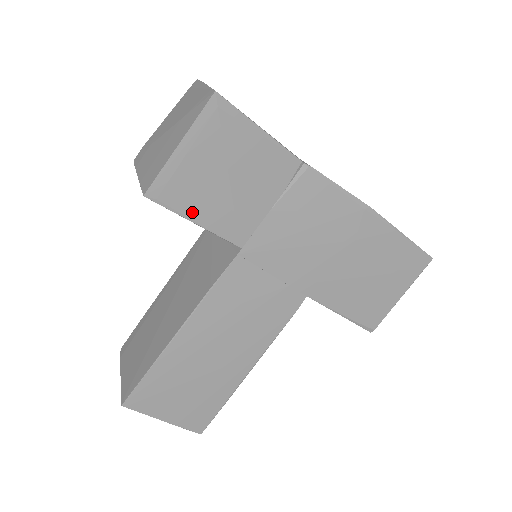
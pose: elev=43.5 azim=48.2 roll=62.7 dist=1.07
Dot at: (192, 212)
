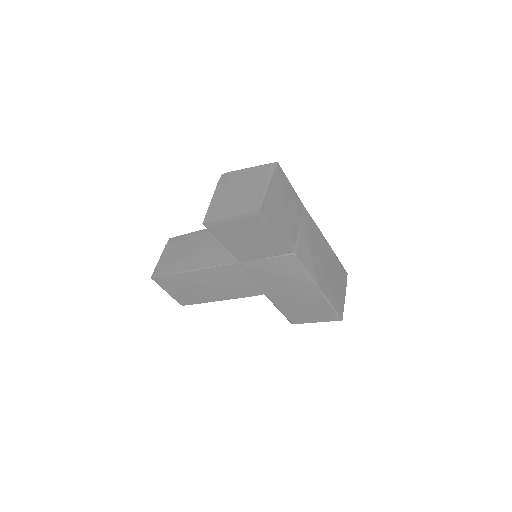
Dot at: (223, 239)
